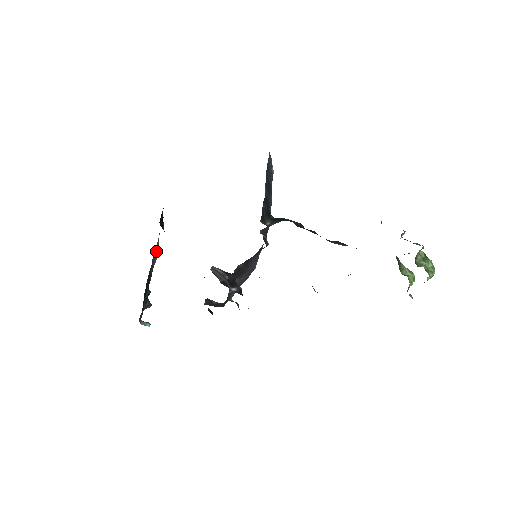
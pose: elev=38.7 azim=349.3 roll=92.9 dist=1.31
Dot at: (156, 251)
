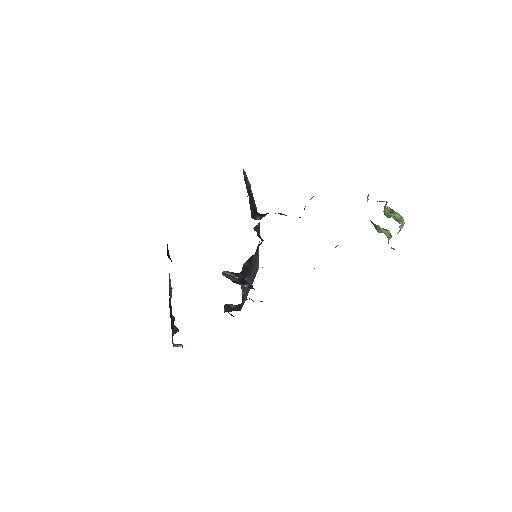
Dot at: occluded
